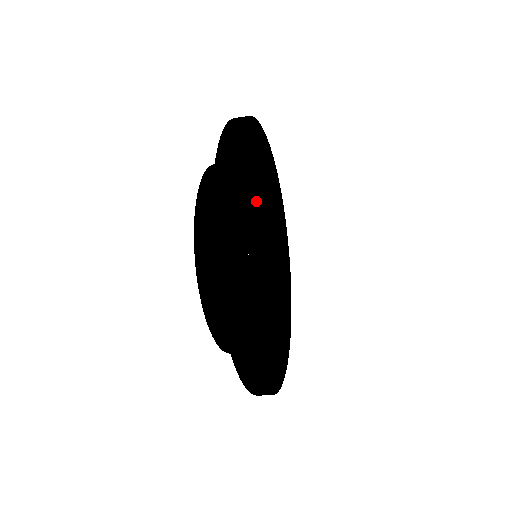
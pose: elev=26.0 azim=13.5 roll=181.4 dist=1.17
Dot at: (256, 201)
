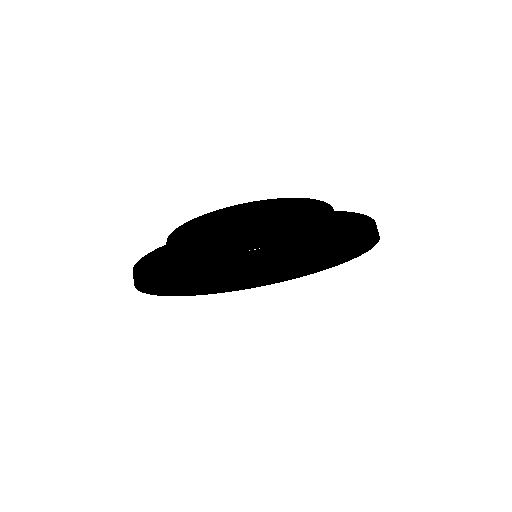
Dot at: occluded
